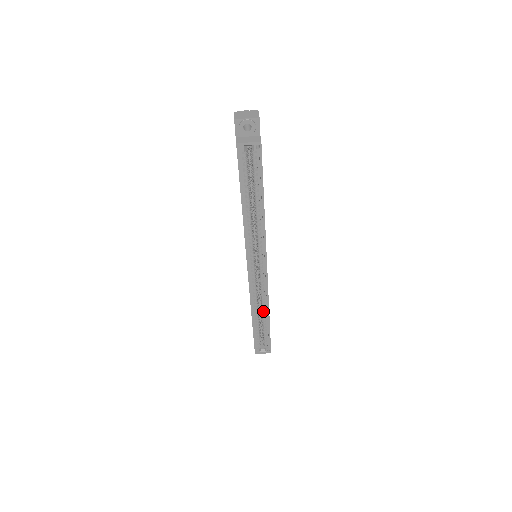
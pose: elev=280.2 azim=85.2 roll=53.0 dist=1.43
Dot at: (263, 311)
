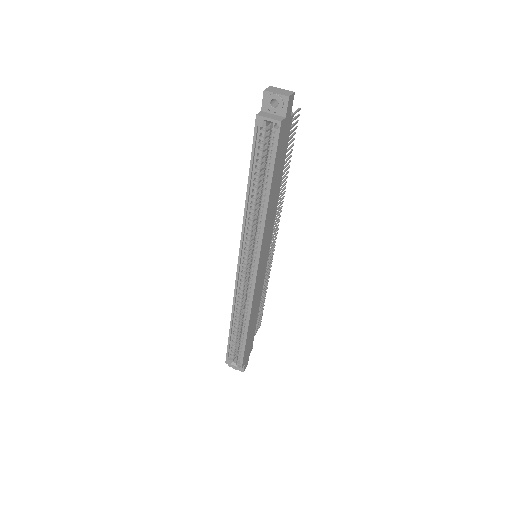
Dot at: (244, 319)
